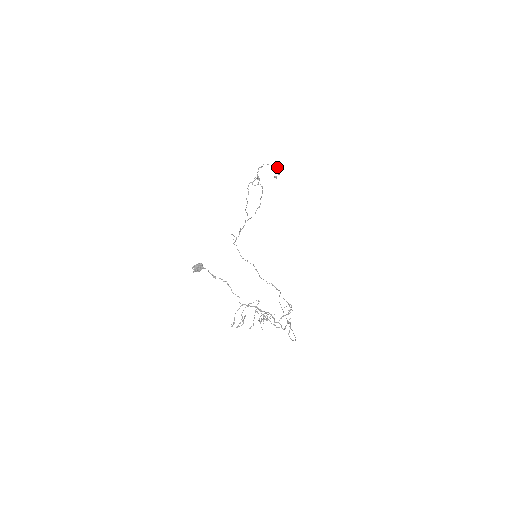
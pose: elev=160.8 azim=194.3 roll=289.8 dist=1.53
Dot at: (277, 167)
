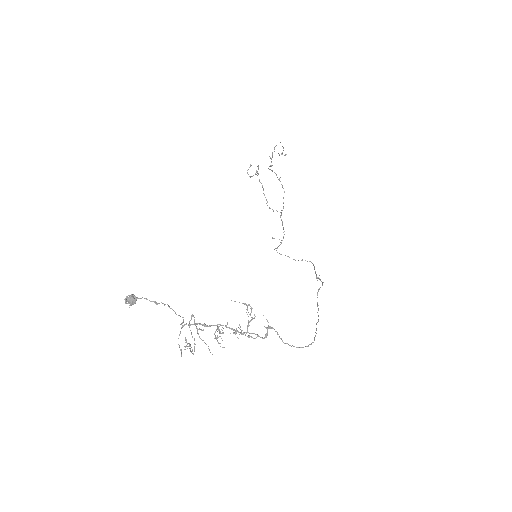
Dot at: occluded
